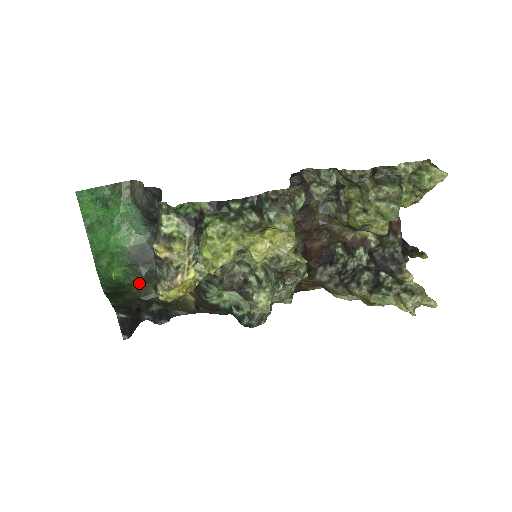
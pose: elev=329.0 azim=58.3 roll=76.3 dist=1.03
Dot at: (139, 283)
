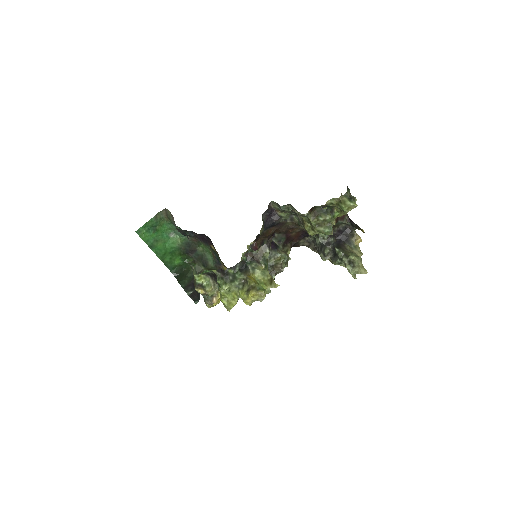
Dot at: (193, 263)
